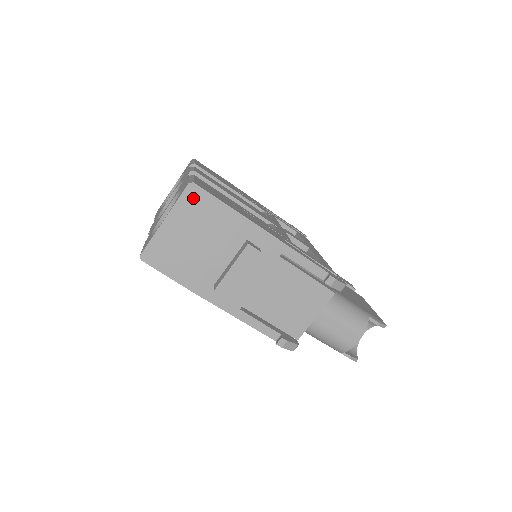
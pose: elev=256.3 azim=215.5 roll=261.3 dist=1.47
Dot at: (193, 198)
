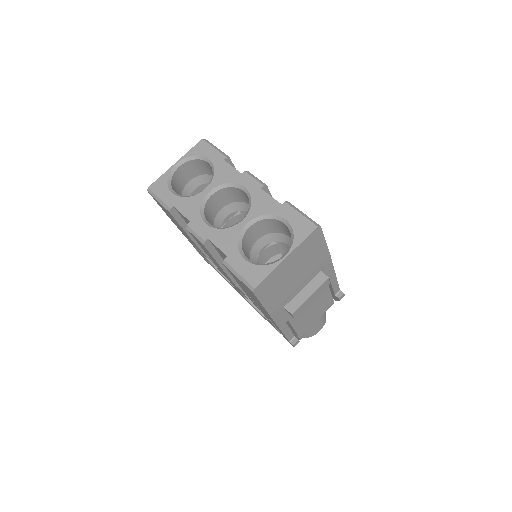
Dot at: (313, 239)
